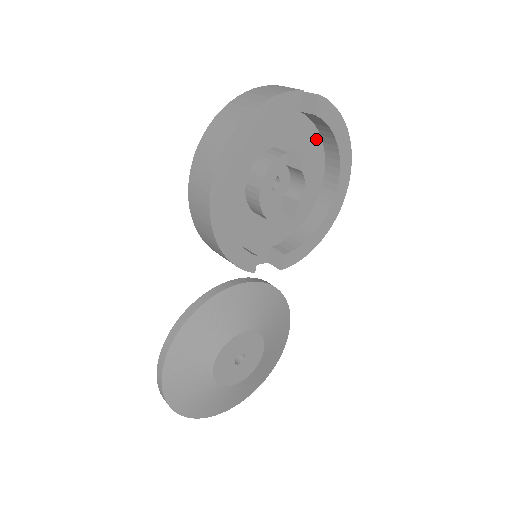
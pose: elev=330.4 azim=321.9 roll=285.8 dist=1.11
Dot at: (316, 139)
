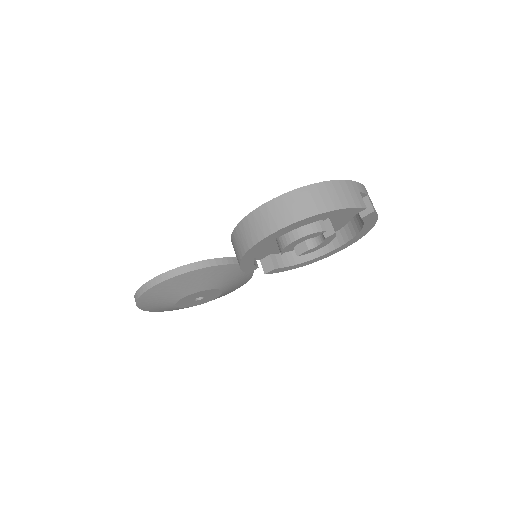
Dot at: occluded
